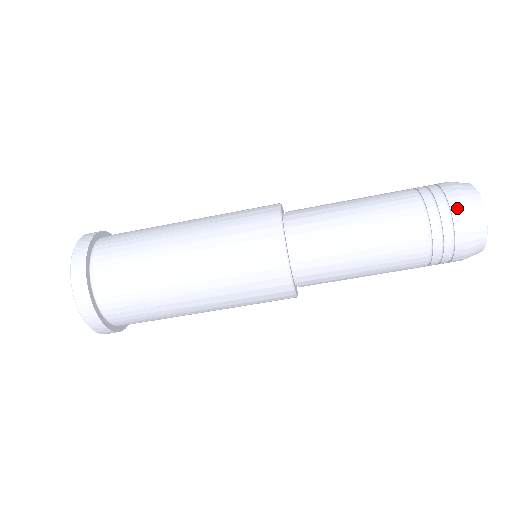
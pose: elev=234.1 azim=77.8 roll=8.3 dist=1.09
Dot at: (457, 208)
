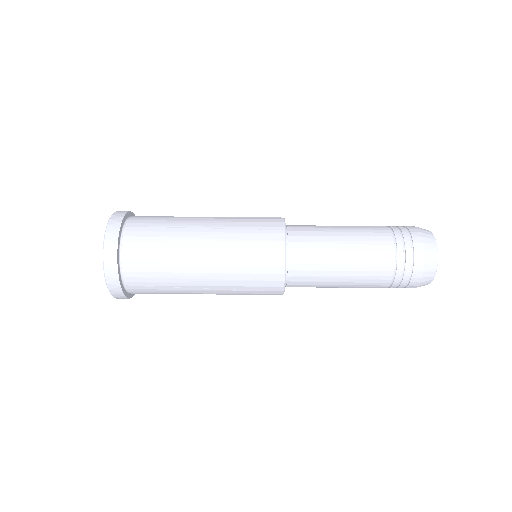
Dot at: (419, 252)
